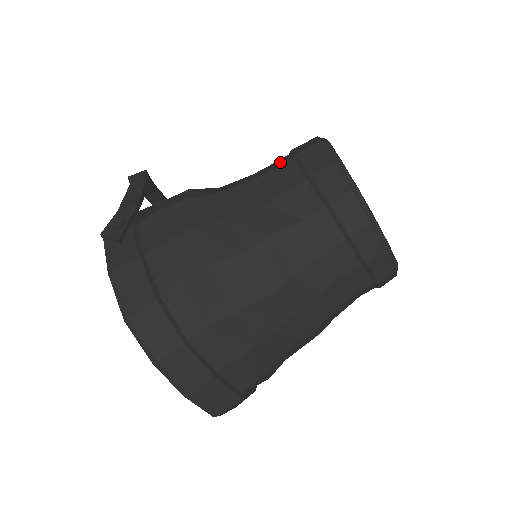
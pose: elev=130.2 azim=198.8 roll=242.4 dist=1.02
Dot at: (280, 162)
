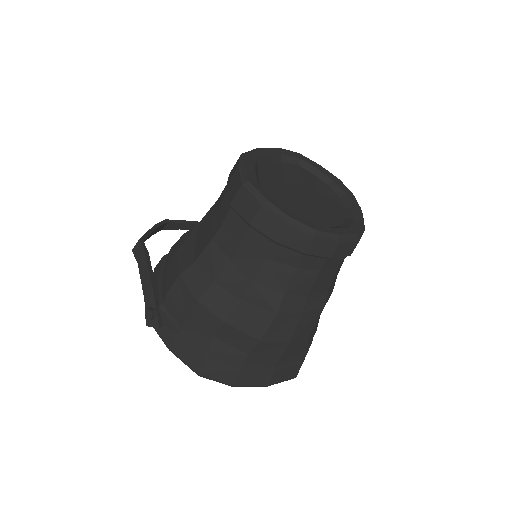
Dot at: (224, 208)
